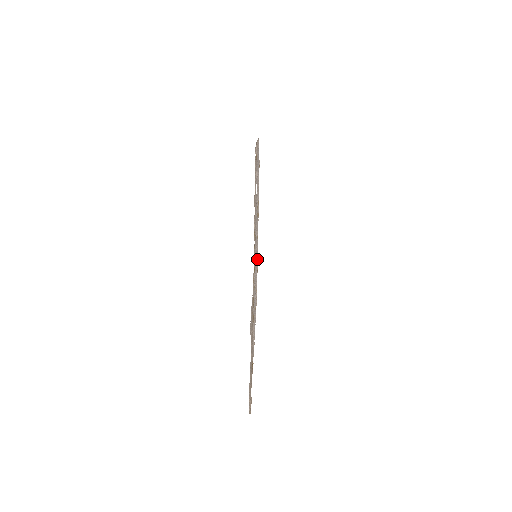
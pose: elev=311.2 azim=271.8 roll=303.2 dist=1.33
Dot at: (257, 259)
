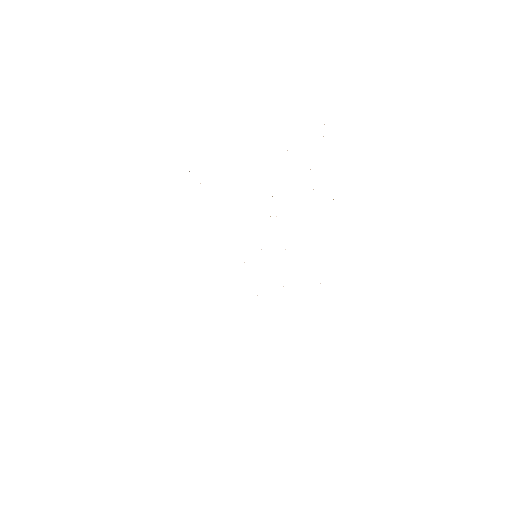
Dot at: occluded
